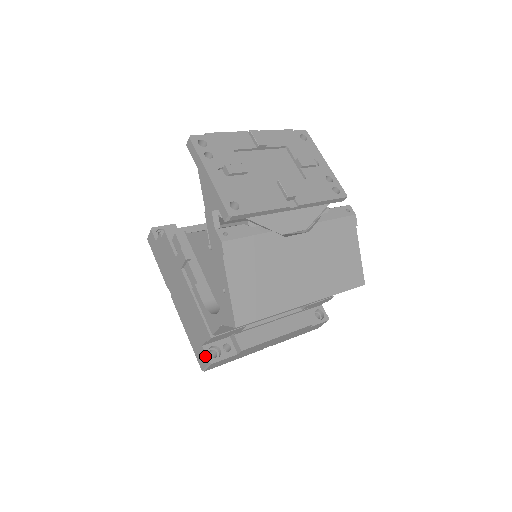
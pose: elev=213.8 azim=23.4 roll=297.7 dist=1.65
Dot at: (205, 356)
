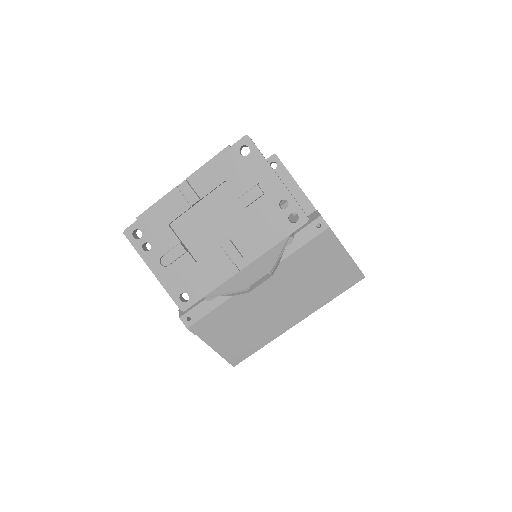
Dot at: occluded
